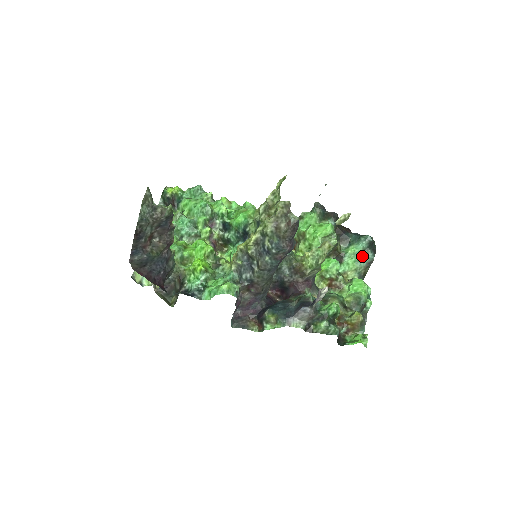
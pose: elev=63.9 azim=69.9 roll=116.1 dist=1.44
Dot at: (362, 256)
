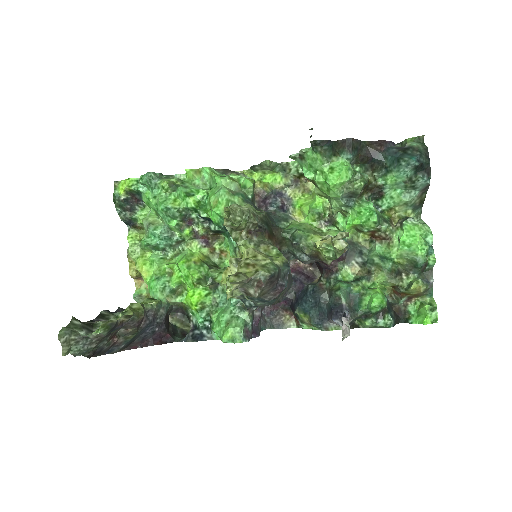
Dot at: (409, 186)
